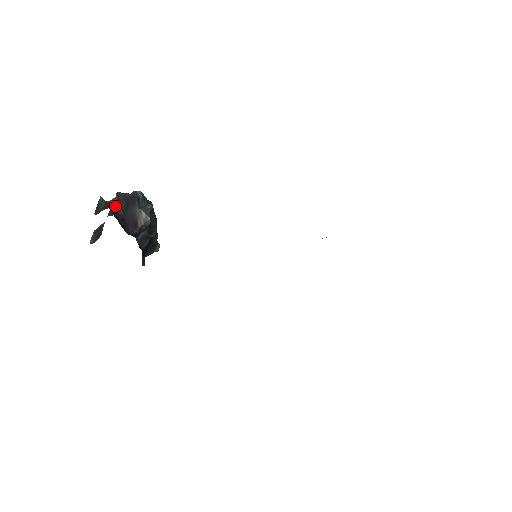
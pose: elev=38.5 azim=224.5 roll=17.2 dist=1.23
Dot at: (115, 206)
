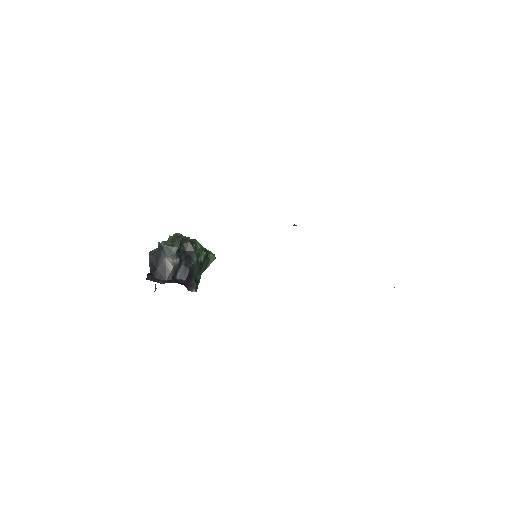
Dot at: (151, 265)
